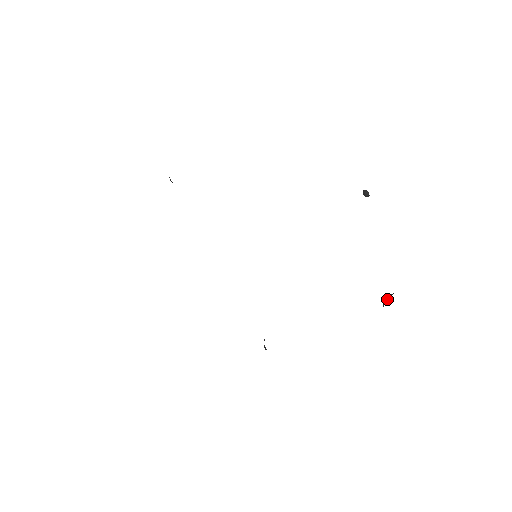
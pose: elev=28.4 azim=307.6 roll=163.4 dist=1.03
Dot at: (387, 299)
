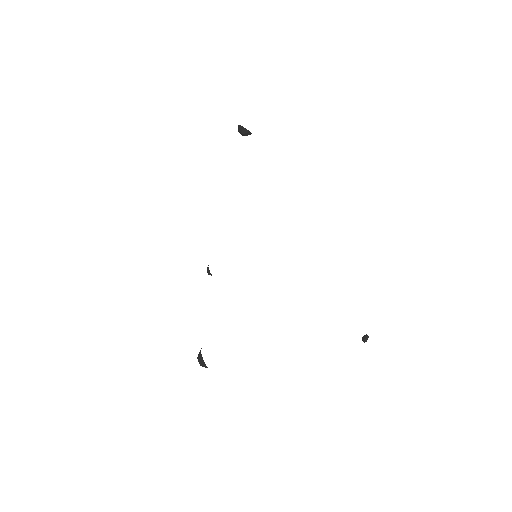
Dot at: occluded
